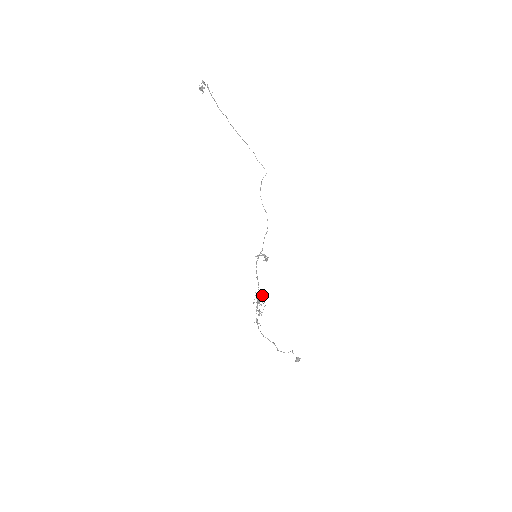
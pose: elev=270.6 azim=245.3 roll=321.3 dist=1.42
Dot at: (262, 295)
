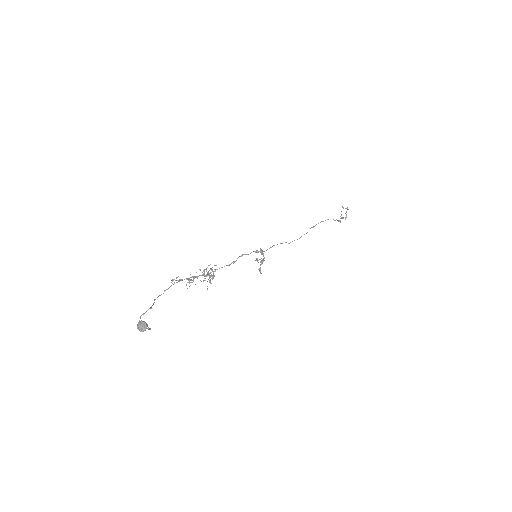
Dot at: occluded
